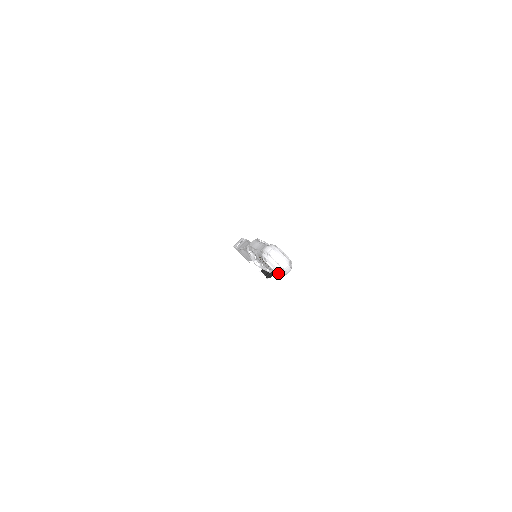
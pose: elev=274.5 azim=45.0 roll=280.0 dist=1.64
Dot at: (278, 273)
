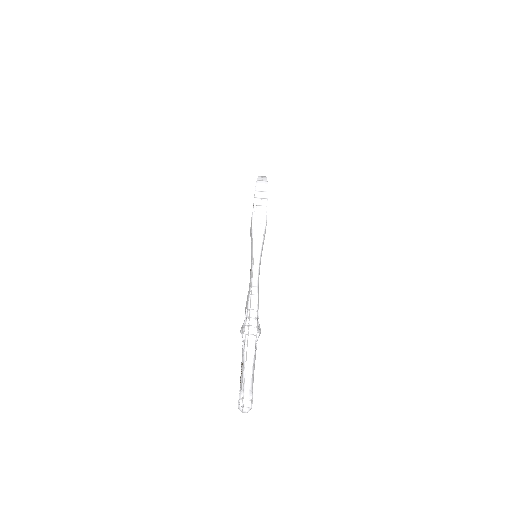
Dot at: occluded
